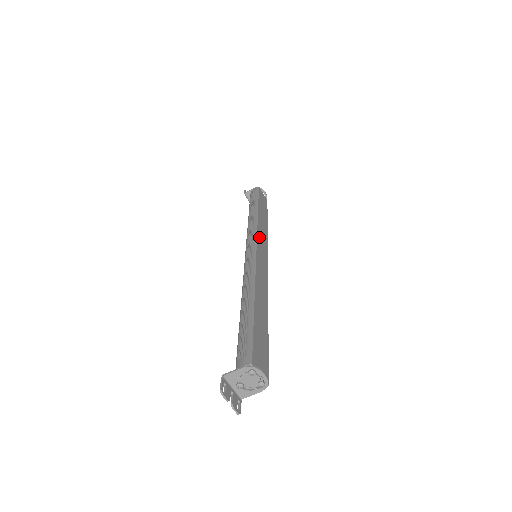
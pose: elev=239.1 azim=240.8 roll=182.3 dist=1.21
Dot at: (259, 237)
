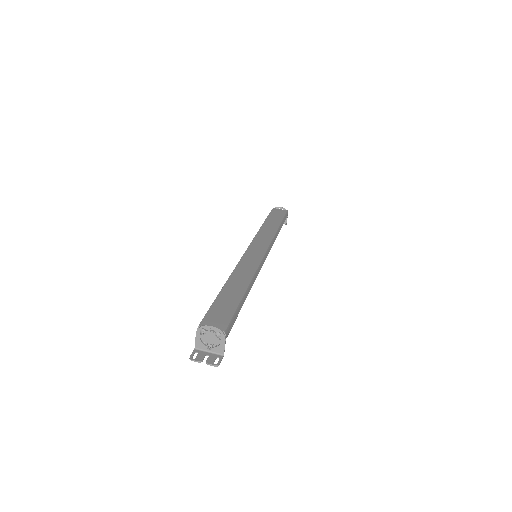
Dot at: (255, 242)
